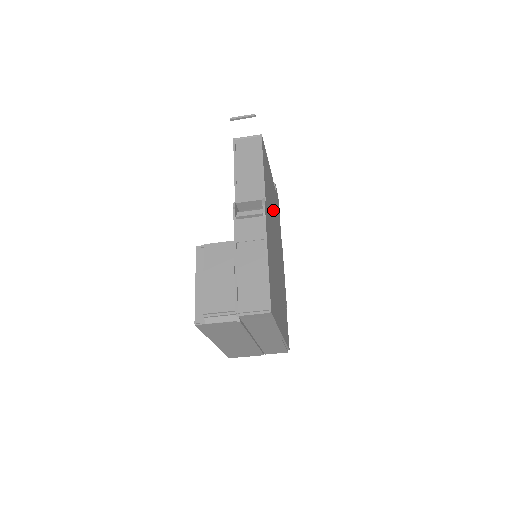
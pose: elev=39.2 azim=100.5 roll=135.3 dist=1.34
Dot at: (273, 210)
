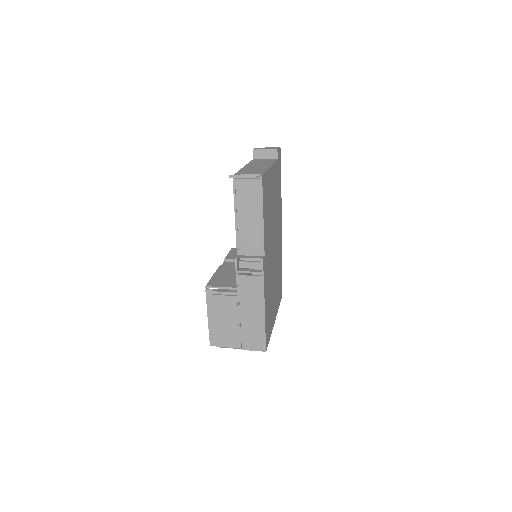
Dot at: (273, 212)
